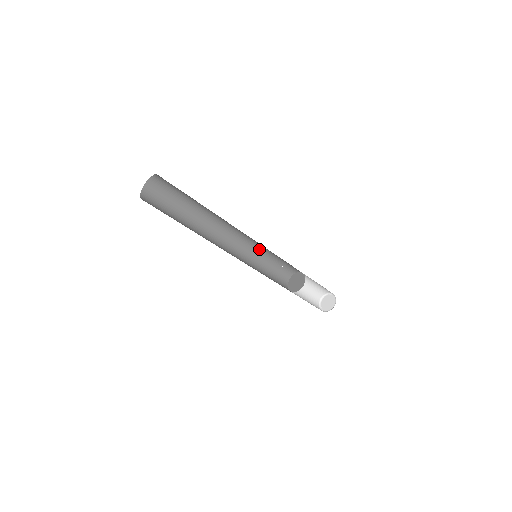
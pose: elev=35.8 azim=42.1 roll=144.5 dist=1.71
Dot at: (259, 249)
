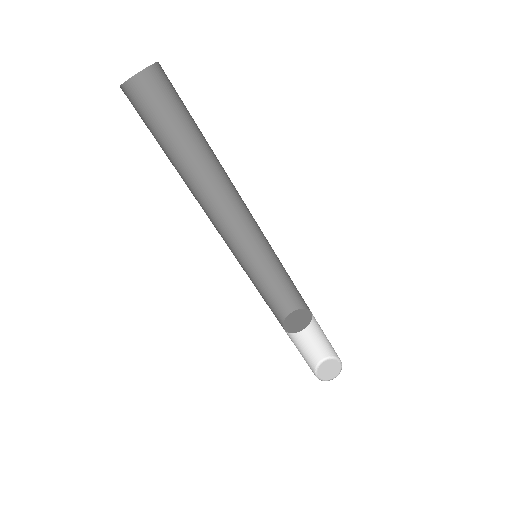
Dot at: (271, 250)
